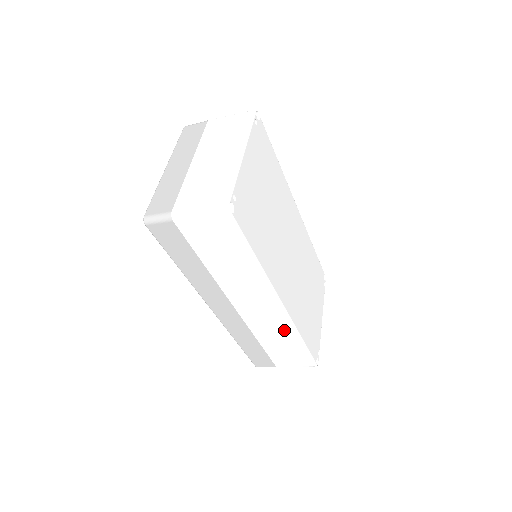
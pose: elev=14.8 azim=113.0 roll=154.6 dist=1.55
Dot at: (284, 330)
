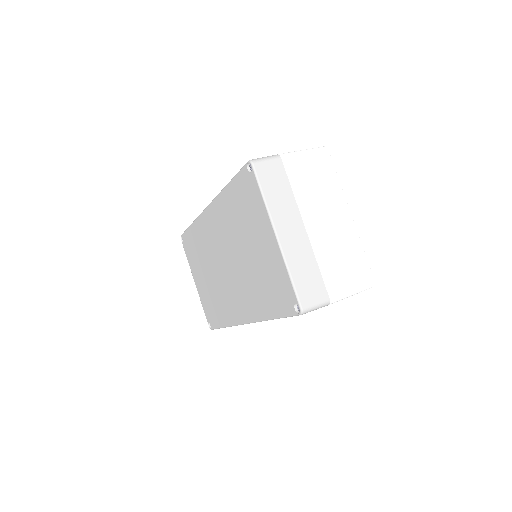
Dot at: occluded
